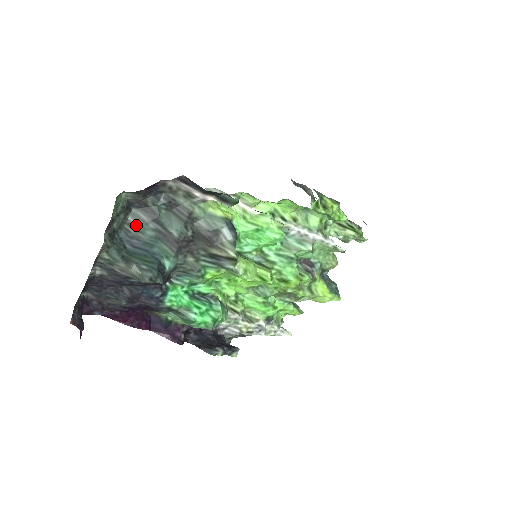
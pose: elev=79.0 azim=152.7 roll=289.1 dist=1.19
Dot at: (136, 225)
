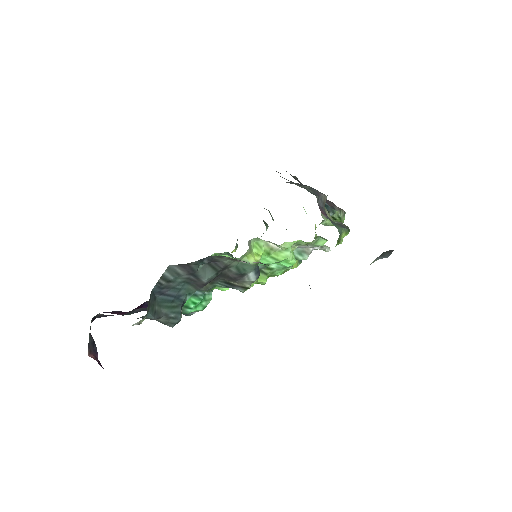
Dot at: (170, 277)
